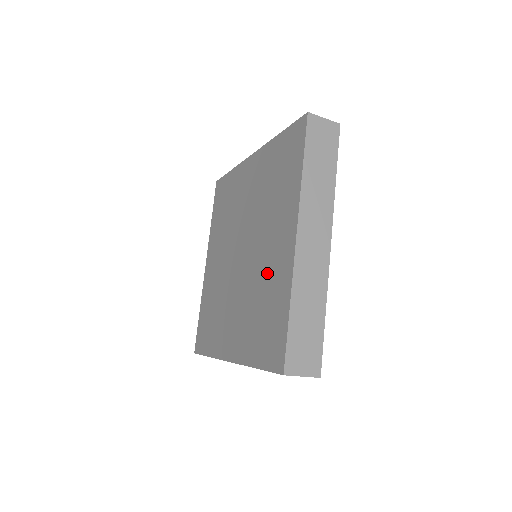
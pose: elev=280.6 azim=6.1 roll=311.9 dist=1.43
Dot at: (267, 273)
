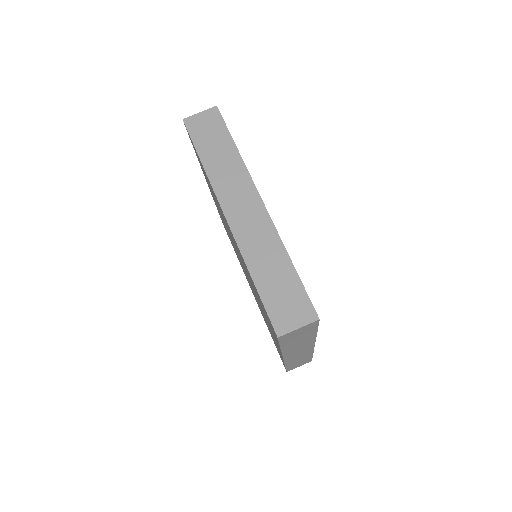
Dot at: (243, 263)
